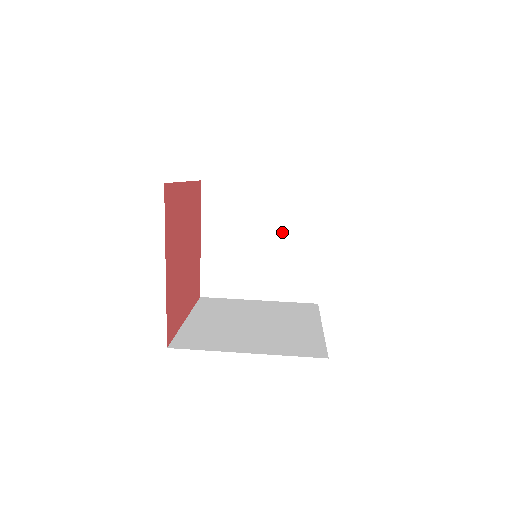
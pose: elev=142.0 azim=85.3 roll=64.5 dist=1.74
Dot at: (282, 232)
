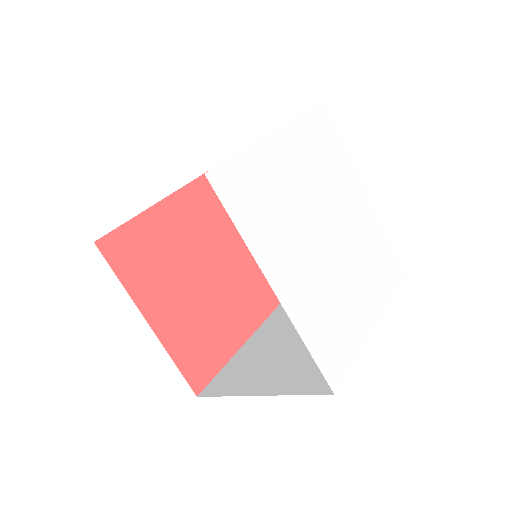
Dot at: occluded
